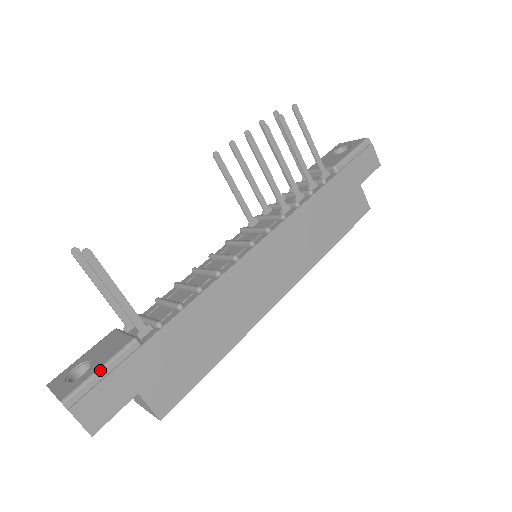
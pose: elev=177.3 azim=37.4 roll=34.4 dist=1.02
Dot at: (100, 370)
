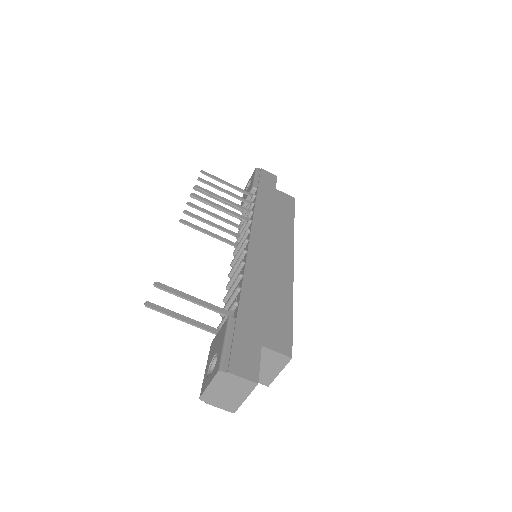
Dot at: (225, 342)
